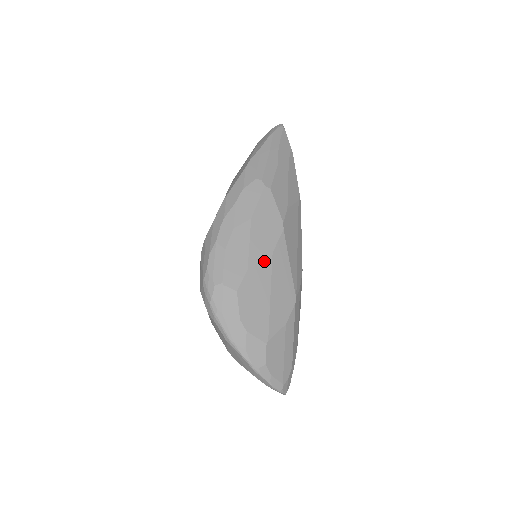
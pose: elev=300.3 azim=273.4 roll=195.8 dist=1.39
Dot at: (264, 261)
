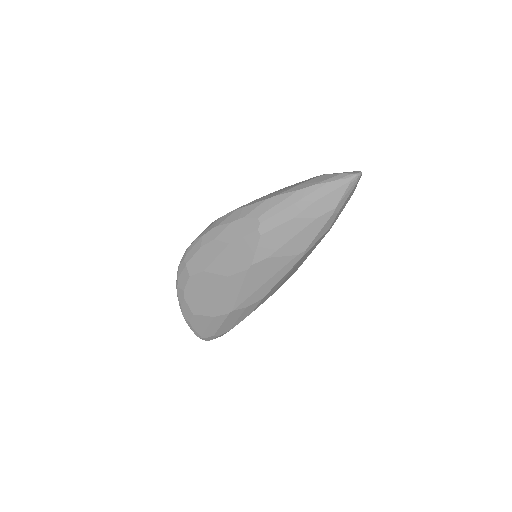
Dot at: (218, 276)
